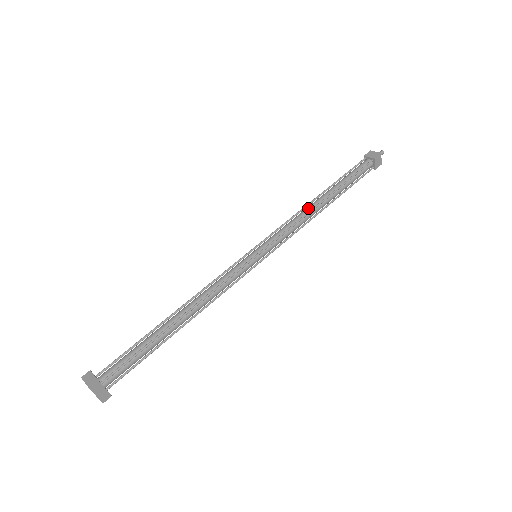
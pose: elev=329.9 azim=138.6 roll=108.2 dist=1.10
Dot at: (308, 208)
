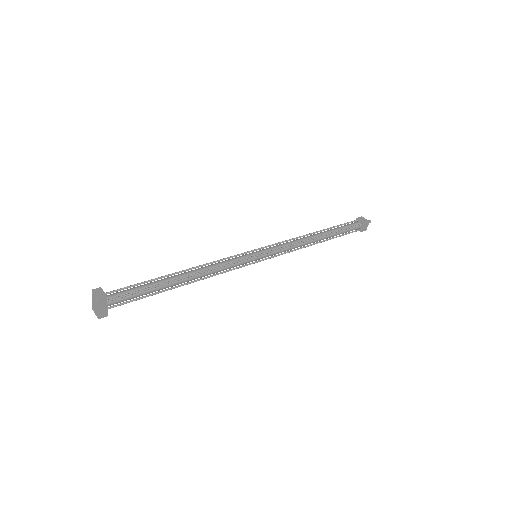
Dot at: (306, 237)
